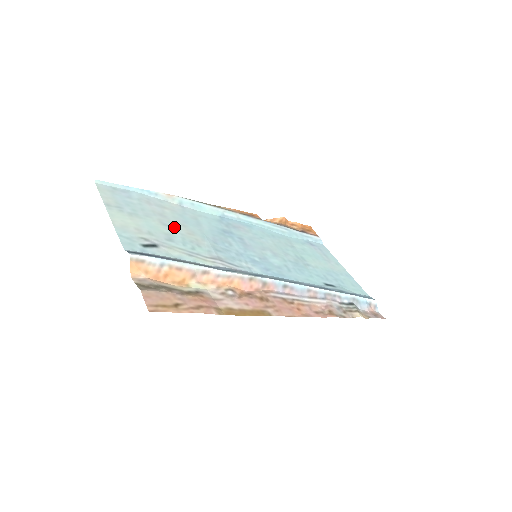
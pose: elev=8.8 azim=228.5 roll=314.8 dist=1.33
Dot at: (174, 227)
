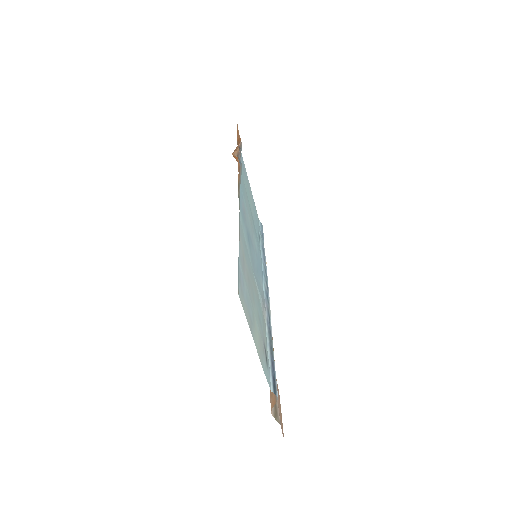
Dot at: (254, 292)
